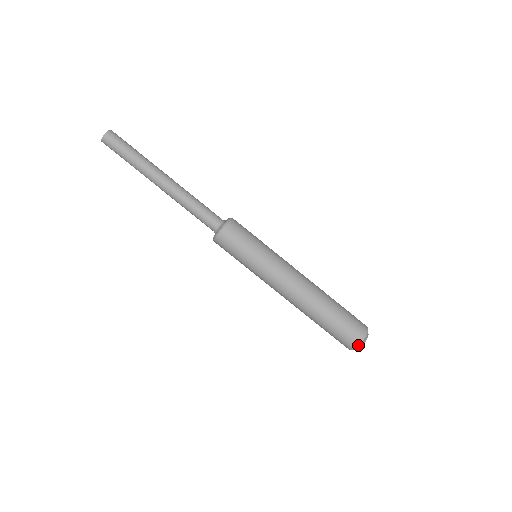
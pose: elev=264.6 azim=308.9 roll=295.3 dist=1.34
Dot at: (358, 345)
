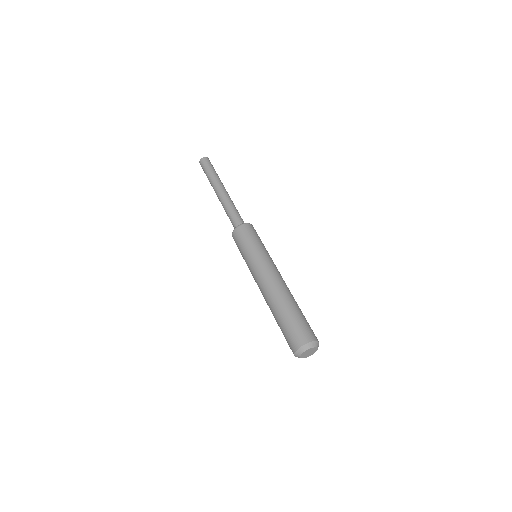
Dot at: (301, 346)
